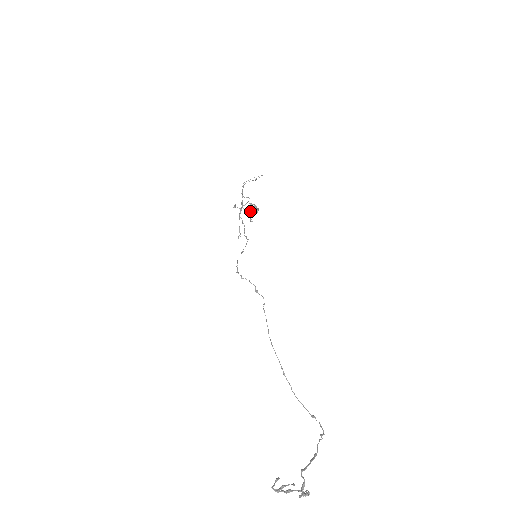
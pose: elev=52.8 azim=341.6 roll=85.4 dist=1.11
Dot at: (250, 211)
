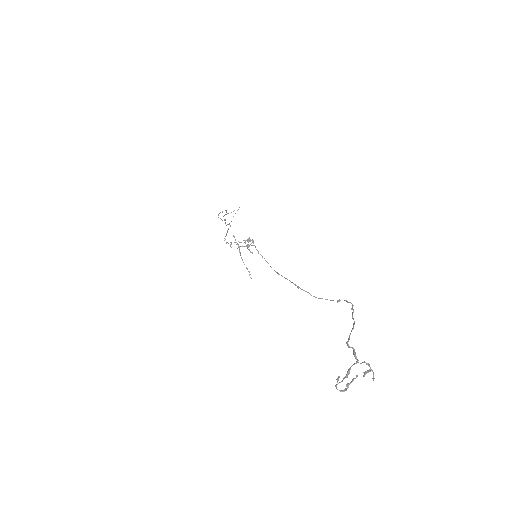
Dot at: (246, 246)
